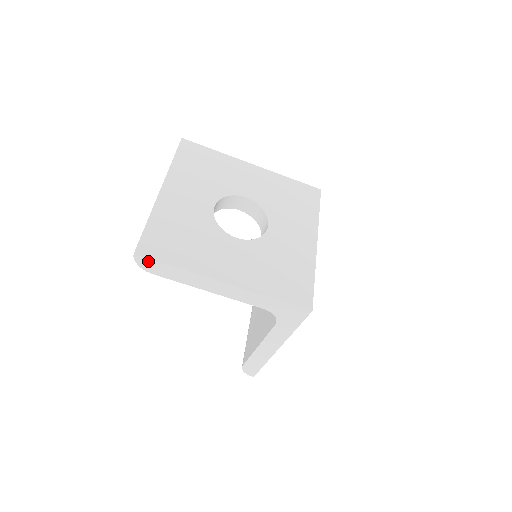
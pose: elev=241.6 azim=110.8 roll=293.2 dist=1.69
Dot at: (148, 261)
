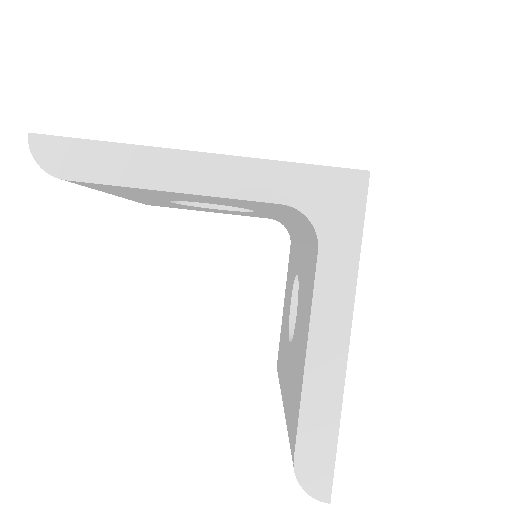
Dot at: (54, 144)
